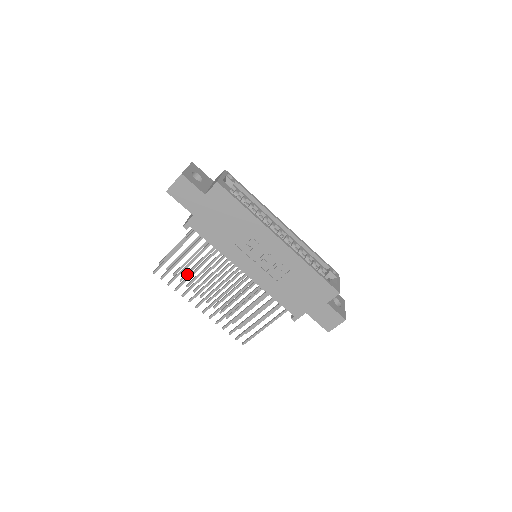
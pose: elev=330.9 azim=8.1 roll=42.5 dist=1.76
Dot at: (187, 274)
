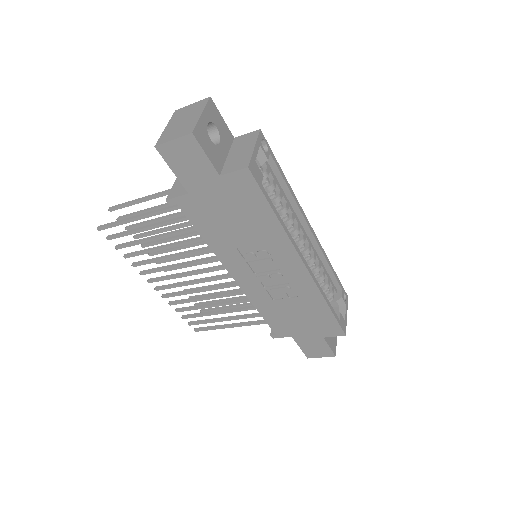
Dot at: (147, 235)
